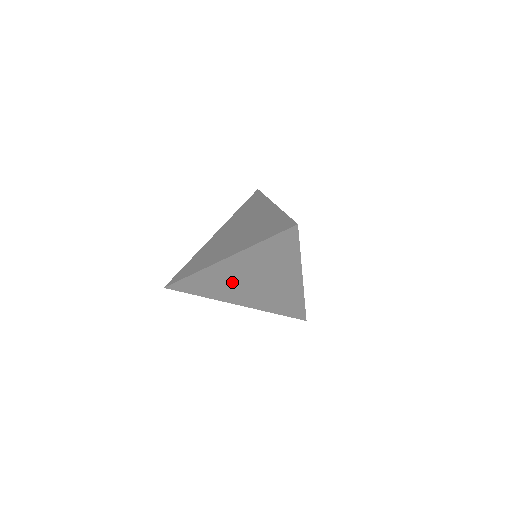
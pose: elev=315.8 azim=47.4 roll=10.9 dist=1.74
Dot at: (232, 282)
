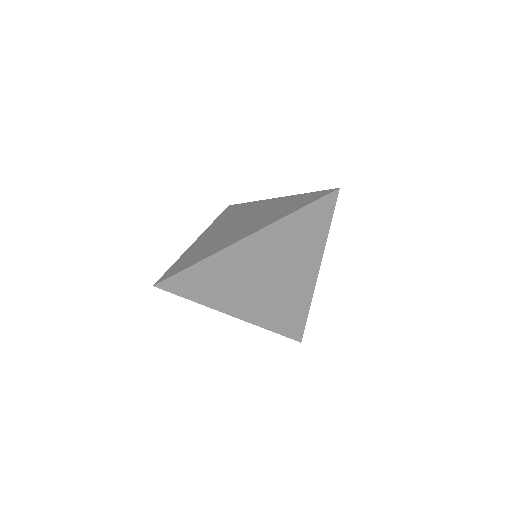
Dot at: (242, 277)
